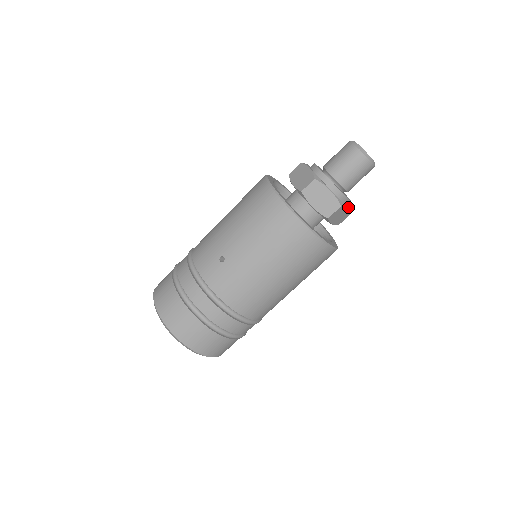
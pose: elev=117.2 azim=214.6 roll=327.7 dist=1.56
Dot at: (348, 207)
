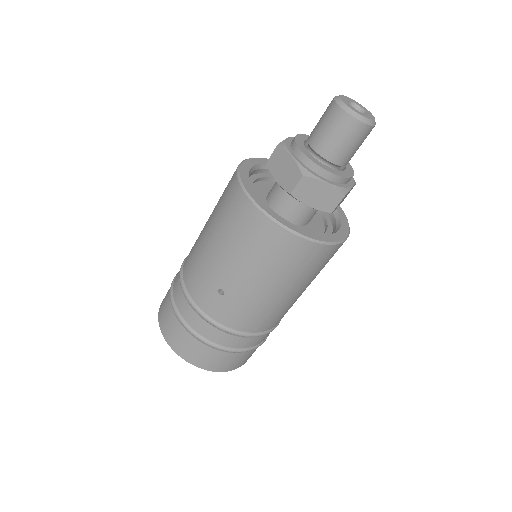
Dot at: (352, 185)
